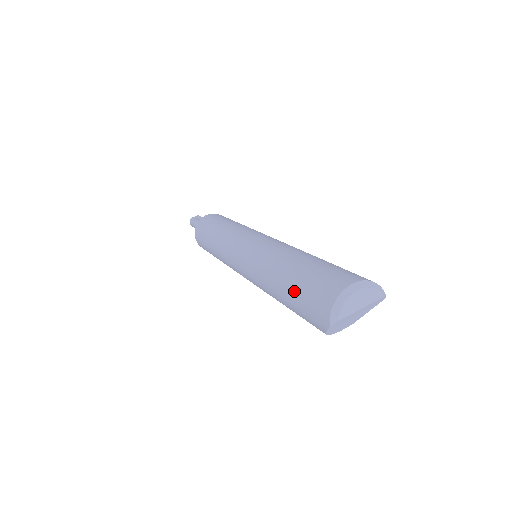
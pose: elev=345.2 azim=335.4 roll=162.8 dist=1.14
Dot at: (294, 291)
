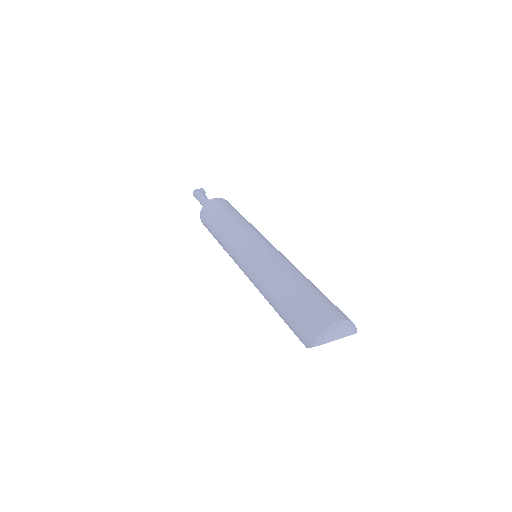
Dot at: (290, 308)
